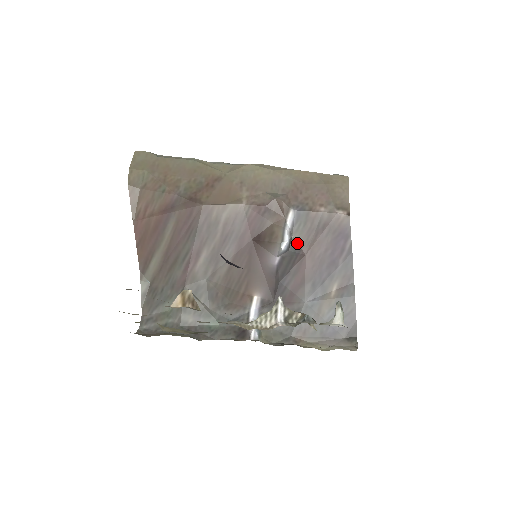
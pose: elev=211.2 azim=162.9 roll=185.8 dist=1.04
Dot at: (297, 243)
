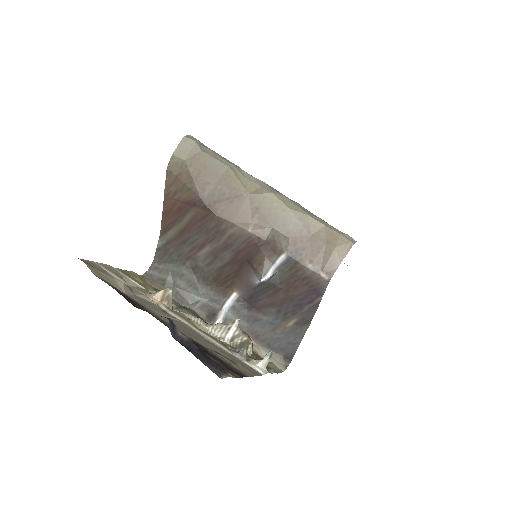
Dot at: (279, 278)
